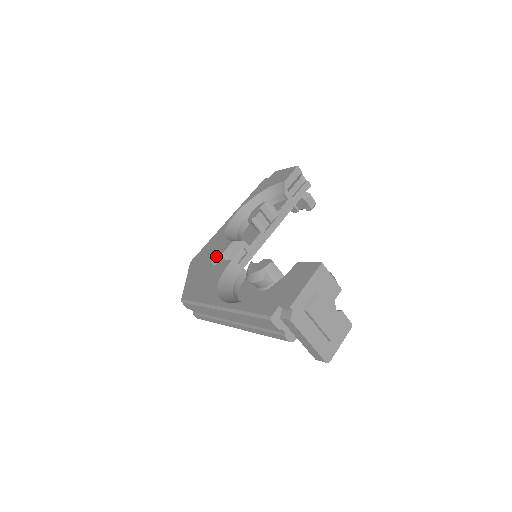
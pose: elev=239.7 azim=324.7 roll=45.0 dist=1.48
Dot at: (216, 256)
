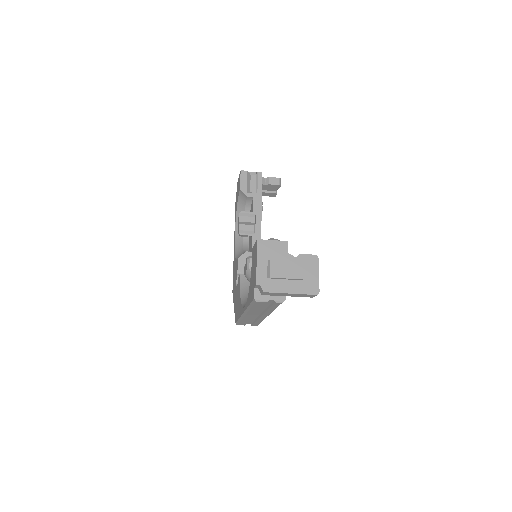
Dot at: (236, 278)
